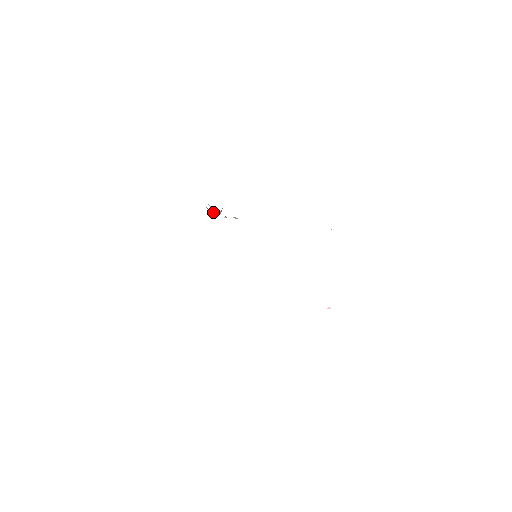
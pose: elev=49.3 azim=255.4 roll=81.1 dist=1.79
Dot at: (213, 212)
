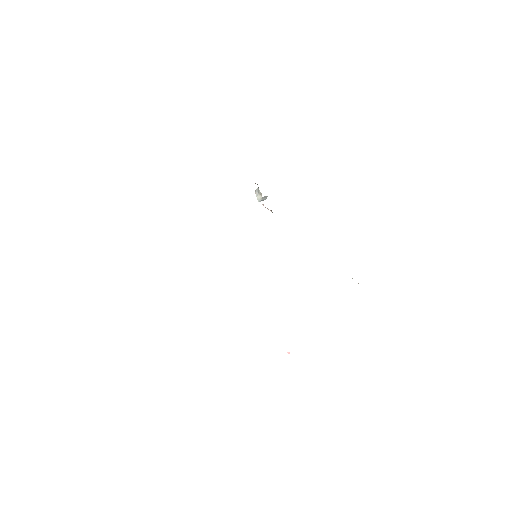
Dot at: (258, 194)
